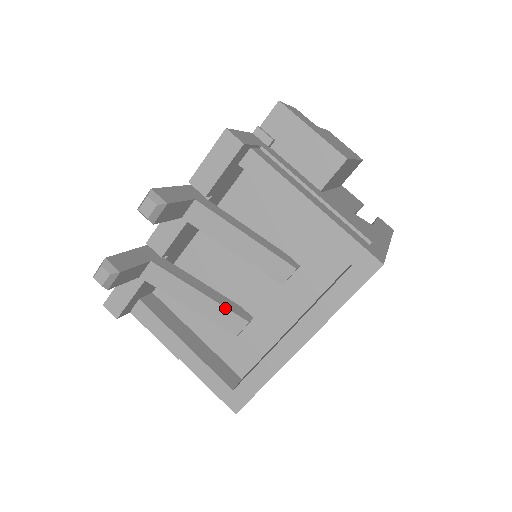
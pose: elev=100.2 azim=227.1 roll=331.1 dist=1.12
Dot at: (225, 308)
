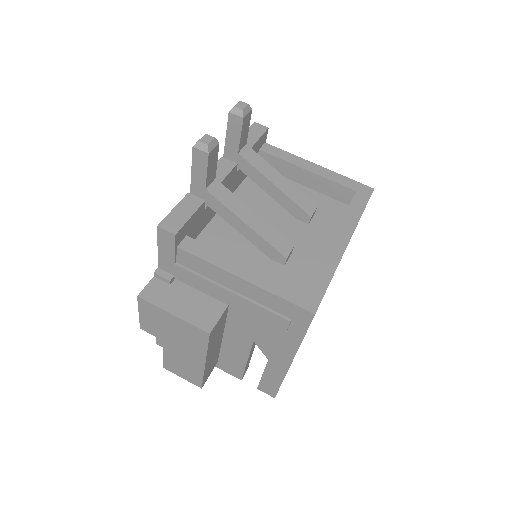
Dot at: (274, 230)
